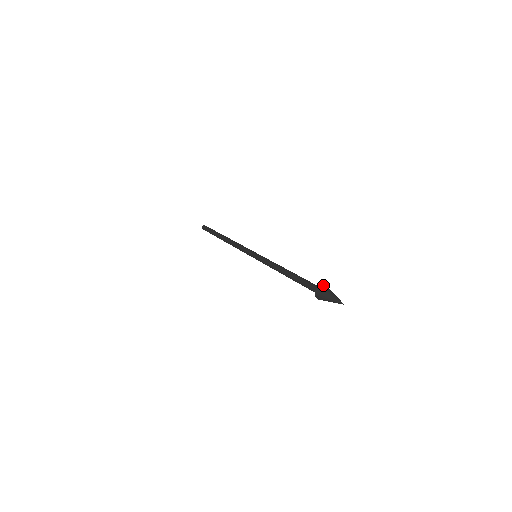
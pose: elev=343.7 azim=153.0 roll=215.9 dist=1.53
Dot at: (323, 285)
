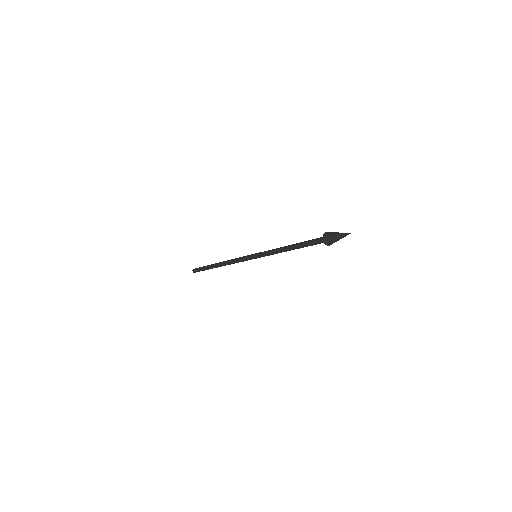
Dot at: occluded
